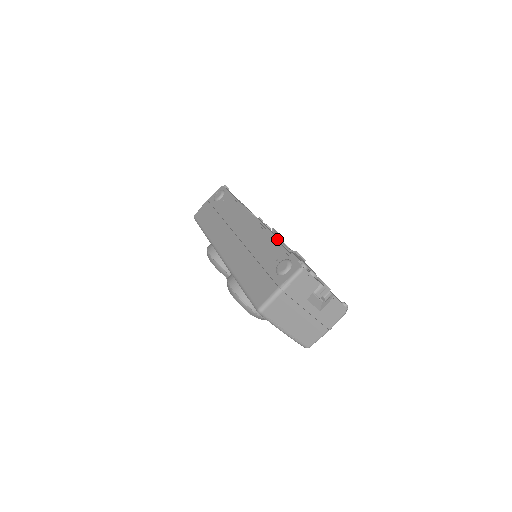
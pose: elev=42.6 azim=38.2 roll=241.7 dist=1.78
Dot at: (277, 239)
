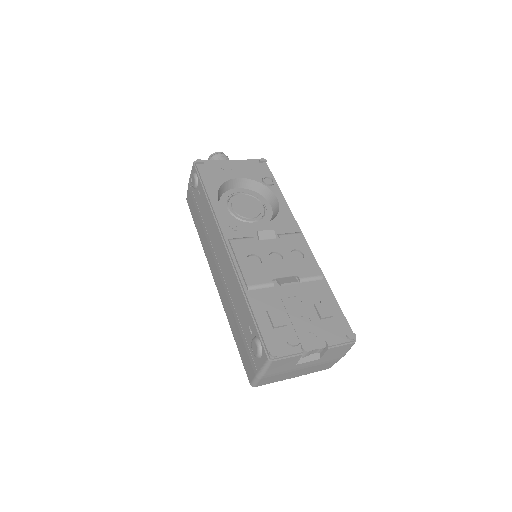
Dot at: (250, 289)
